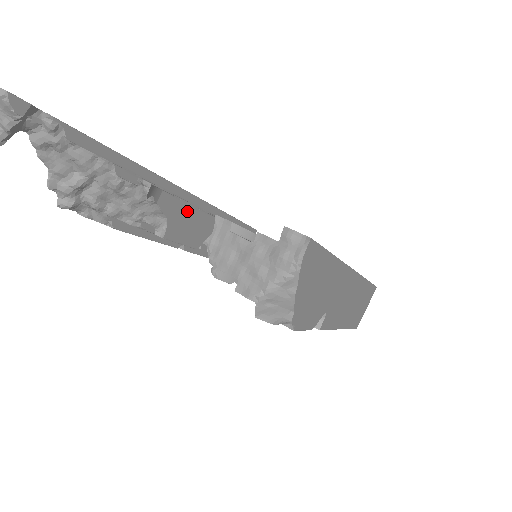
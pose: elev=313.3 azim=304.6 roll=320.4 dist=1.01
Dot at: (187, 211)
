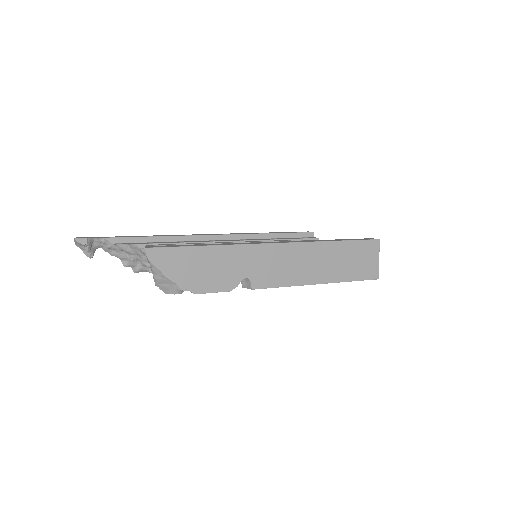
Dot at: occluded
